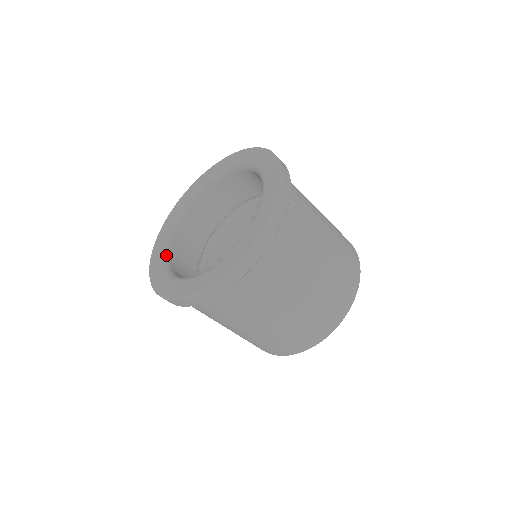
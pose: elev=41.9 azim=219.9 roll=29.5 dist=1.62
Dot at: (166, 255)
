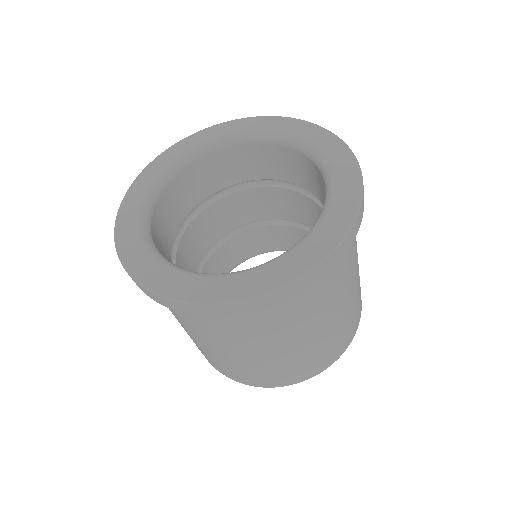
Dot at: (151, 200)
